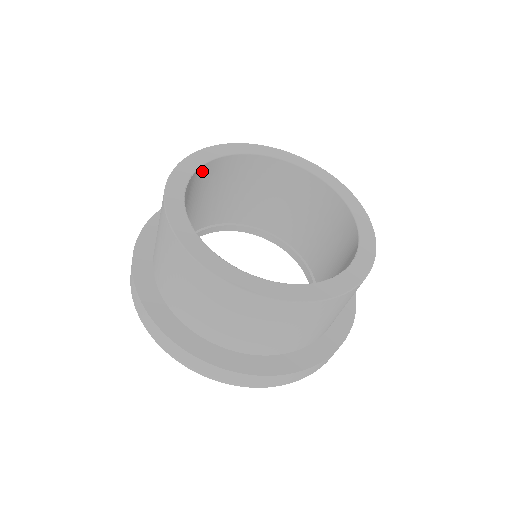
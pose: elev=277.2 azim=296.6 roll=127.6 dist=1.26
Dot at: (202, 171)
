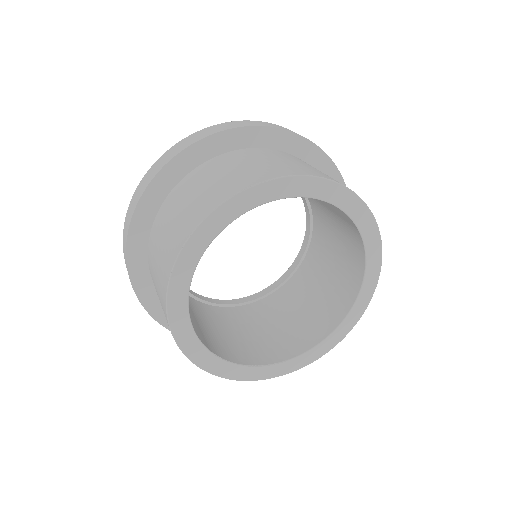
Dot at: occluded
